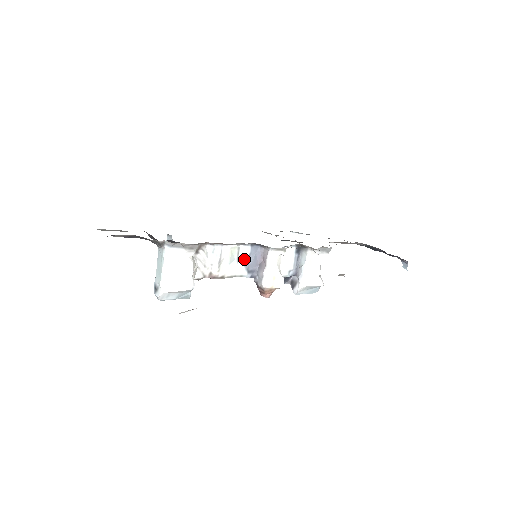
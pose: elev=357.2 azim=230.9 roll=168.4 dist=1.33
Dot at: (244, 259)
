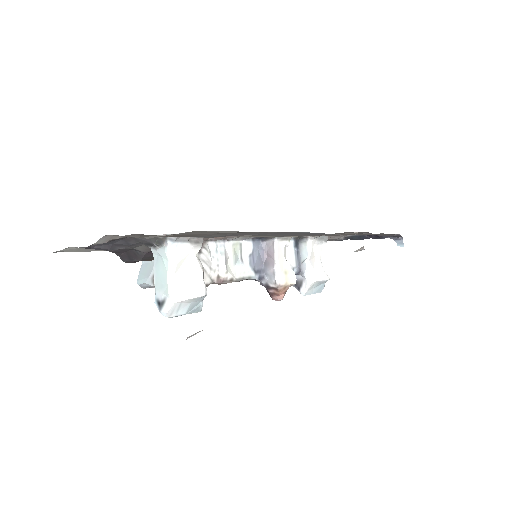
Dot at: (248, 257)
